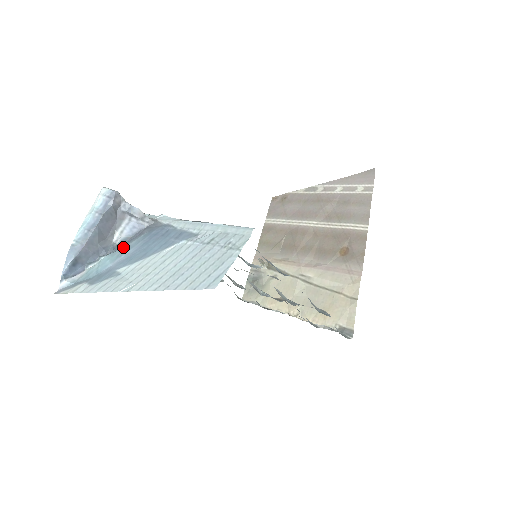
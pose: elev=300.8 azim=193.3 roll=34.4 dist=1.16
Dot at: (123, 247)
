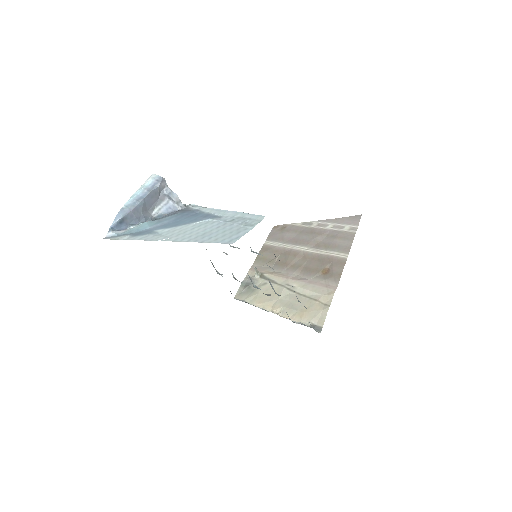
Dot at: (160, 219)
